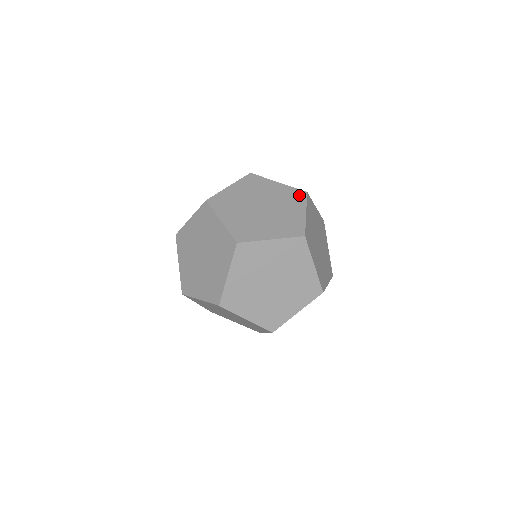
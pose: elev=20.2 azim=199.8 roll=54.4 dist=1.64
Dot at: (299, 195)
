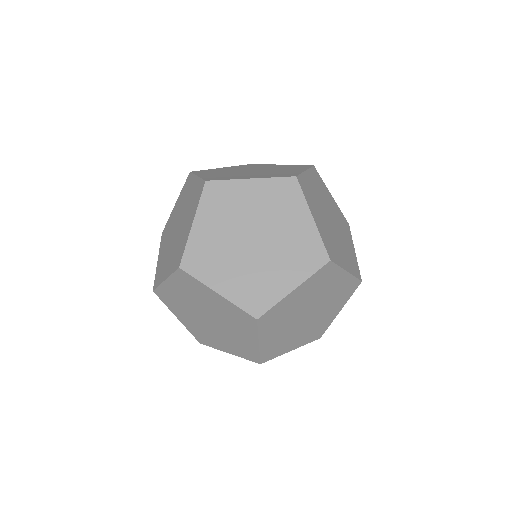
Dot at: (253, 165)
